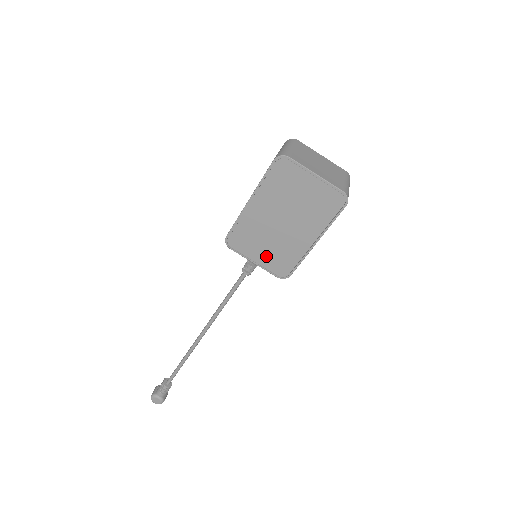
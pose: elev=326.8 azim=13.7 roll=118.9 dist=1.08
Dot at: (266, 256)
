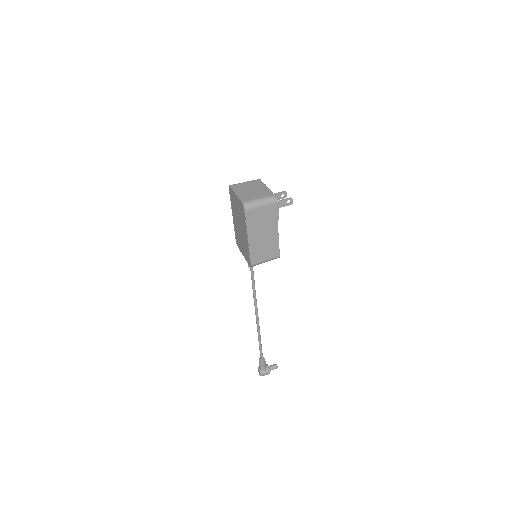
Dot at: (244, 251)
